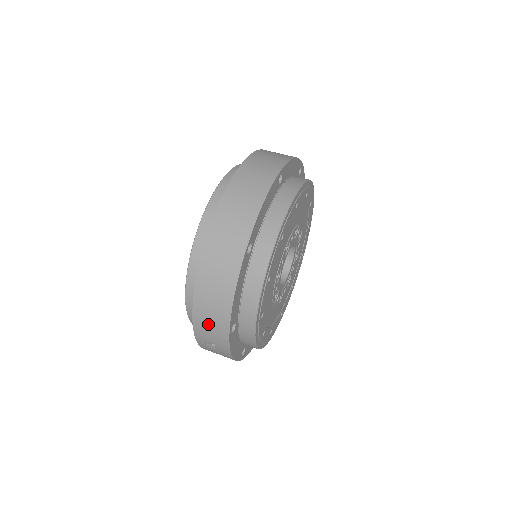
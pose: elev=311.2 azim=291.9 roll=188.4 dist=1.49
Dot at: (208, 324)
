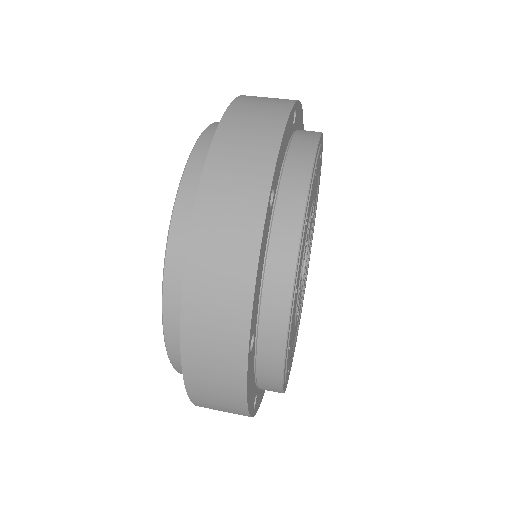
Dot at: occluded
